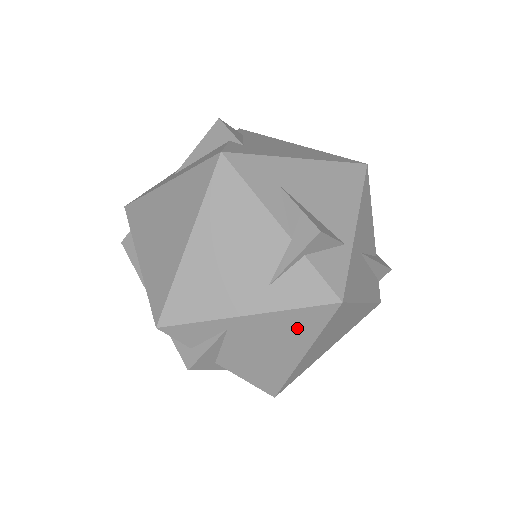
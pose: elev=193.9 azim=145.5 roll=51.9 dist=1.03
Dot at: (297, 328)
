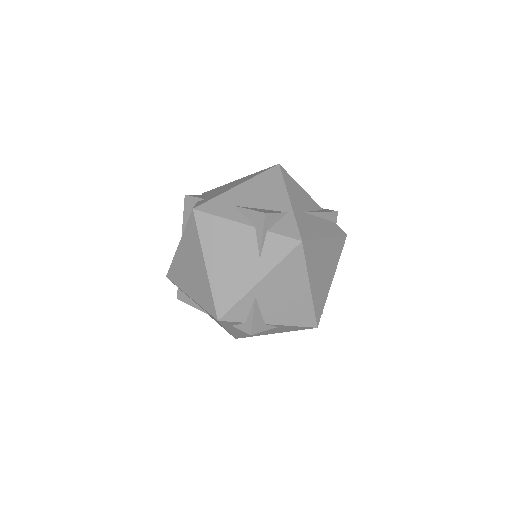
Dot at: (291, 272)
